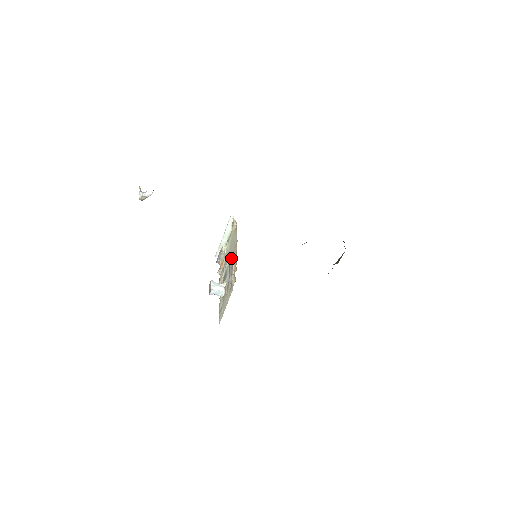
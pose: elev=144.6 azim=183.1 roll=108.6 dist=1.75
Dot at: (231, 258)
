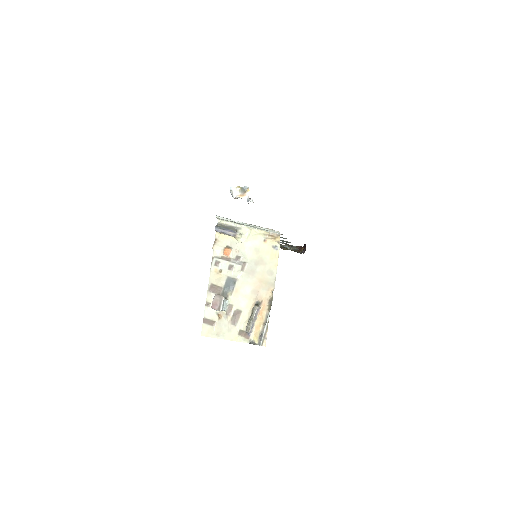
Dot at: (253, 284)
